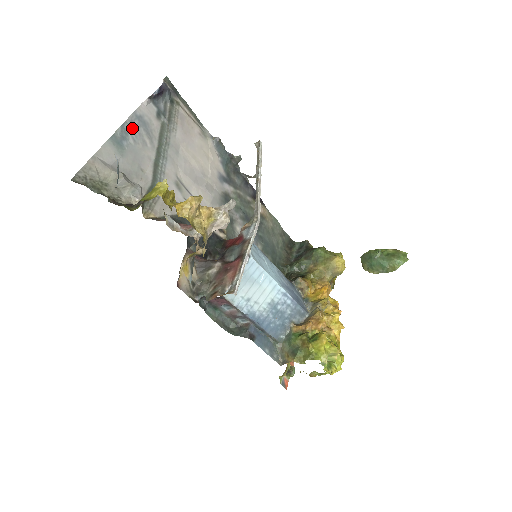
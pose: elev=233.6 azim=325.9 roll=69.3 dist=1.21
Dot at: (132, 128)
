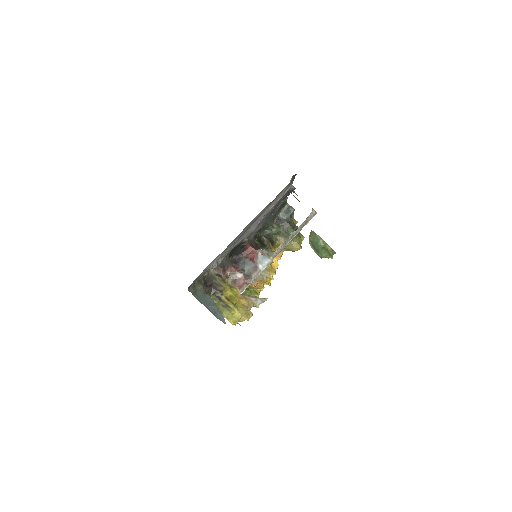
Dot at: occluded
